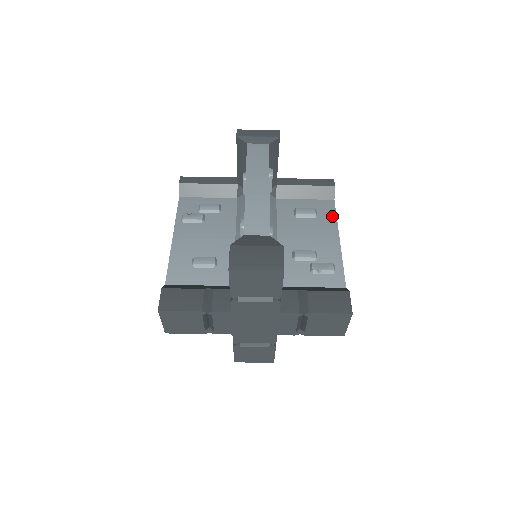
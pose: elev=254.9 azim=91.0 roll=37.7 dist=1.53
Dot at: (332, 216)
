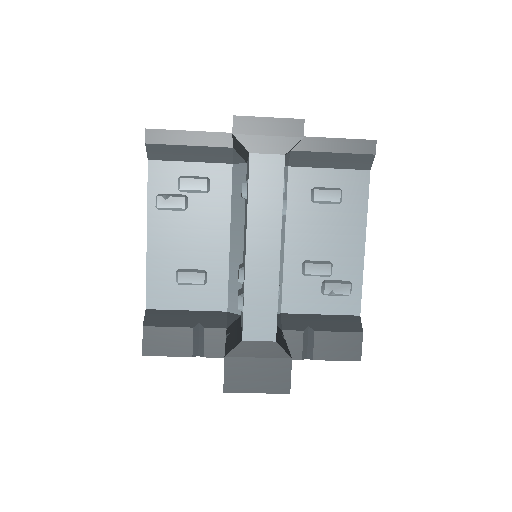
Dot at: (362, 202)
